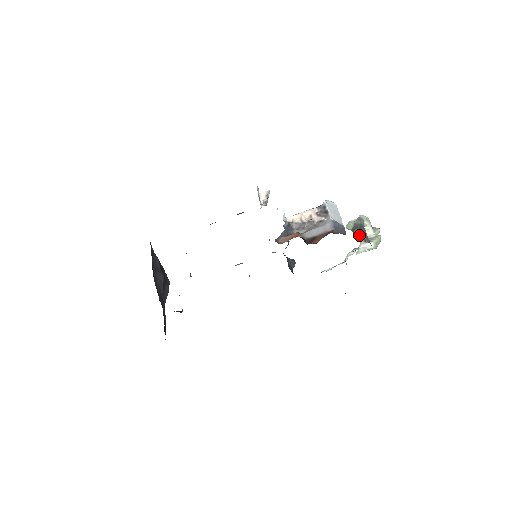
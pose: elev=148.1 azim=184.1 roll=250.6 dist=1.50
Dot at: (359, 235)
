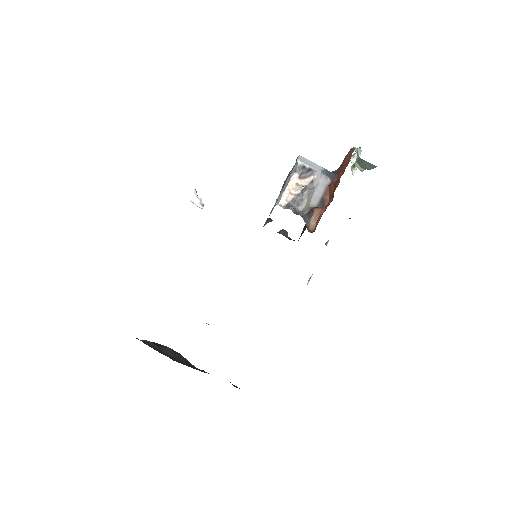
Dot at: (368, 168)
